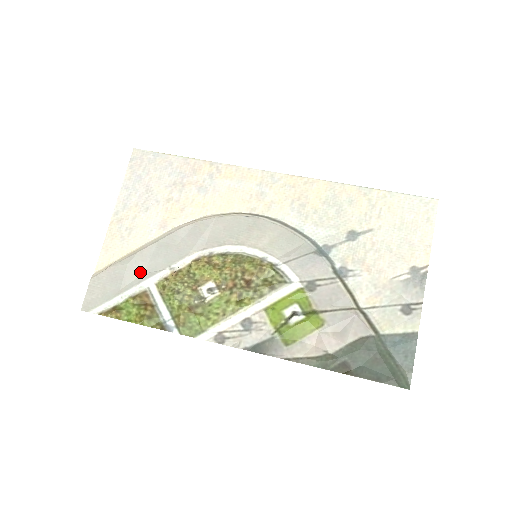
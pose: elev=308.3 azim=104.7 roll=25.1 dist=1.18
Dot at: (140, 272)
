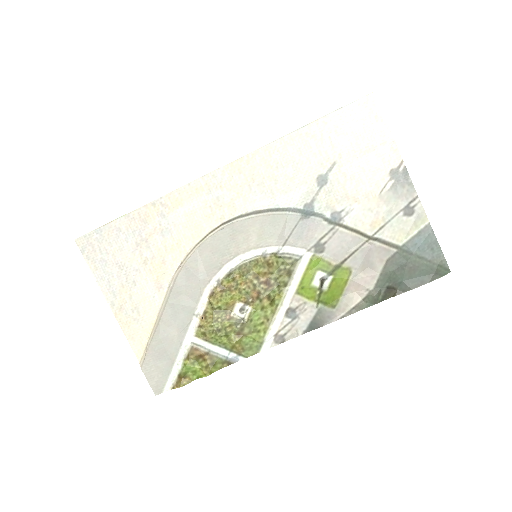
Dot at: (174, 336)
